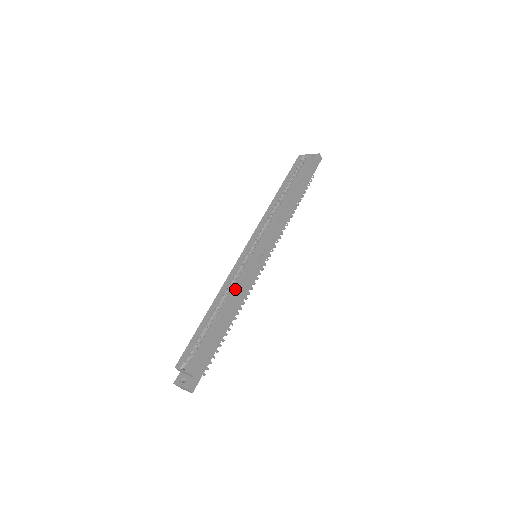
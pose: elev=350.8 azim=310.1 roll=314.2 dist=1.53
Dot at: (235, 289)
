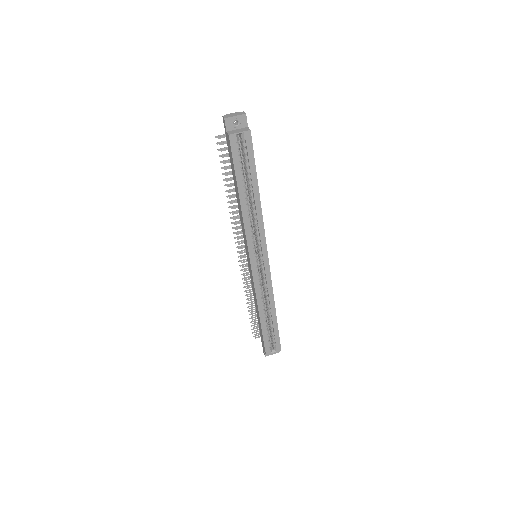
Dot at: (272, 295)
